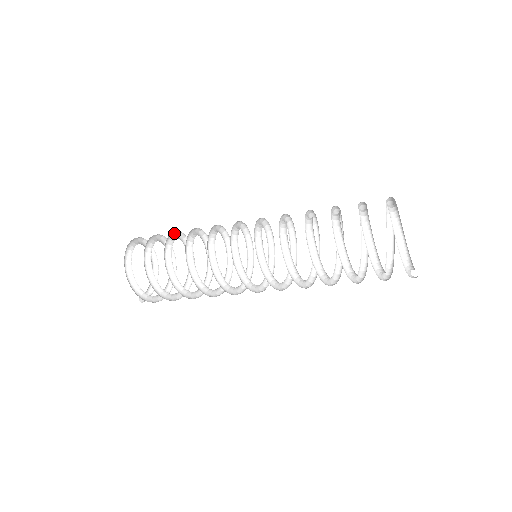
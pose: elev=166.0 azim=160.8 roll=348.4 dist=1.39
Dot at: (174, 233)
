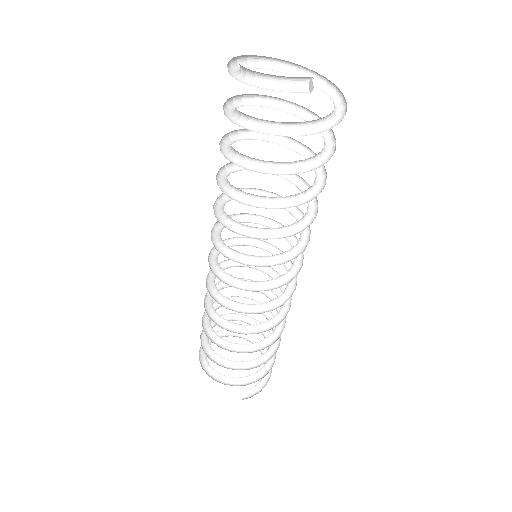
Dot at: (241, 301)
